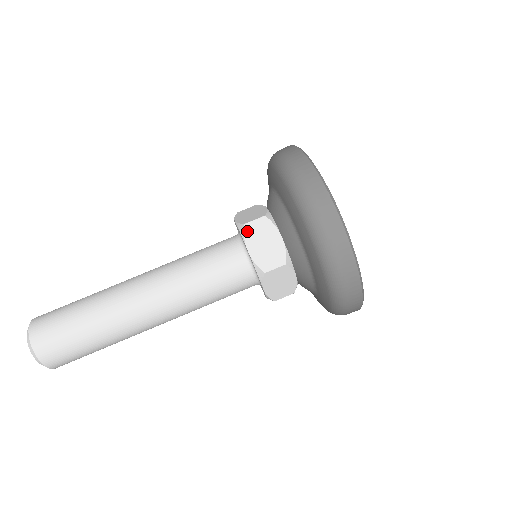
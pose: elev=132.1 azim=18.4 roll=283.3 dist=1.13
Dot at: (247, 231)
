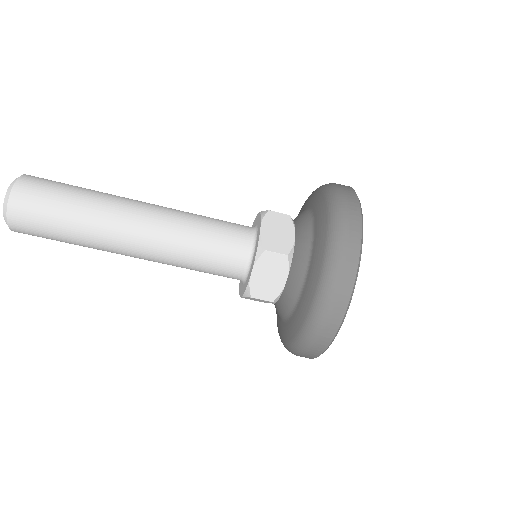
Dot at: (263, 257)
